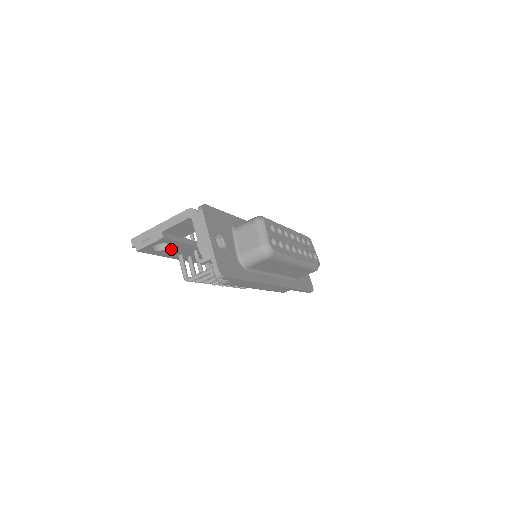
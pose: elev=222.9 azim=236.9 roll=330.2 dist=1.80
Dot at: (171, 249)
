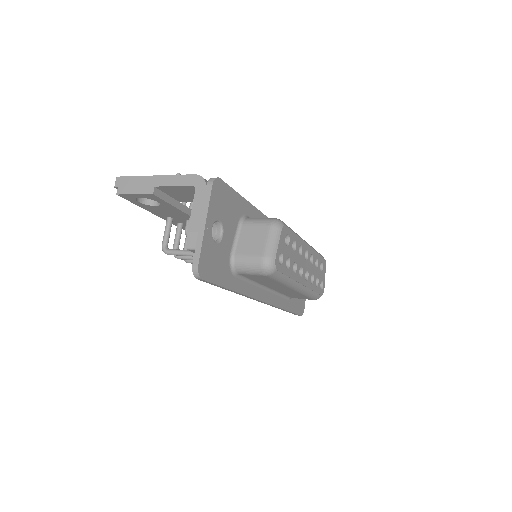
Dot at: (160, 208)
